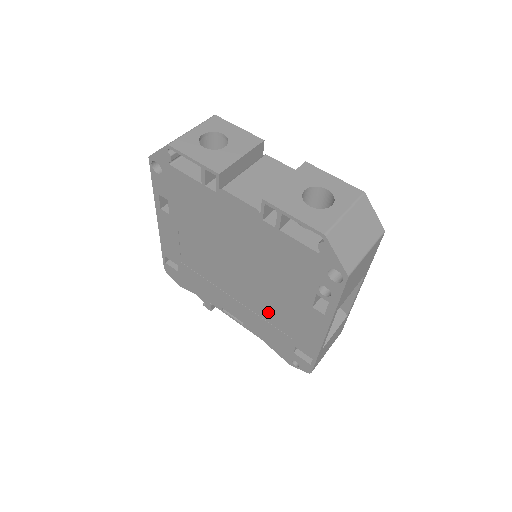
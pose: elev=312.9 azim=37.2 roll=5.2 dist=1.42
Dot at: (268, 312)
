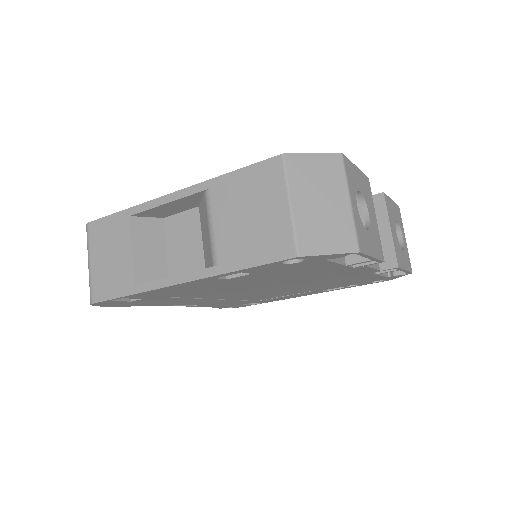
Dot at: (257, 297)
